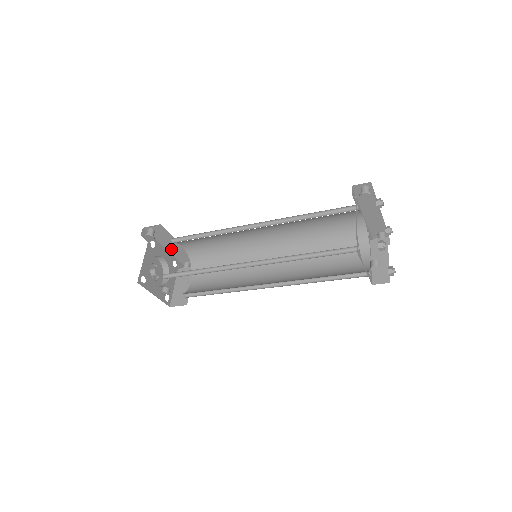
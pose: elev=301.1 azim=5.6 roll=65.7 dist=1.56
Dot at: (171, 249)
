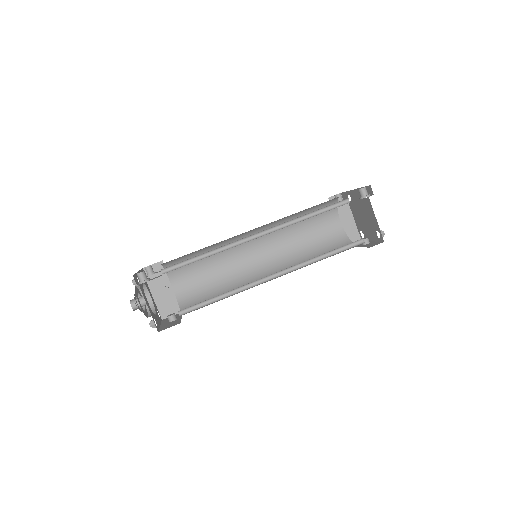
Dot at: occluded
